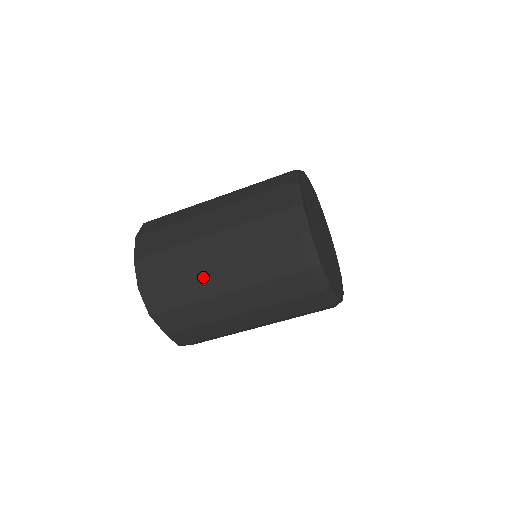
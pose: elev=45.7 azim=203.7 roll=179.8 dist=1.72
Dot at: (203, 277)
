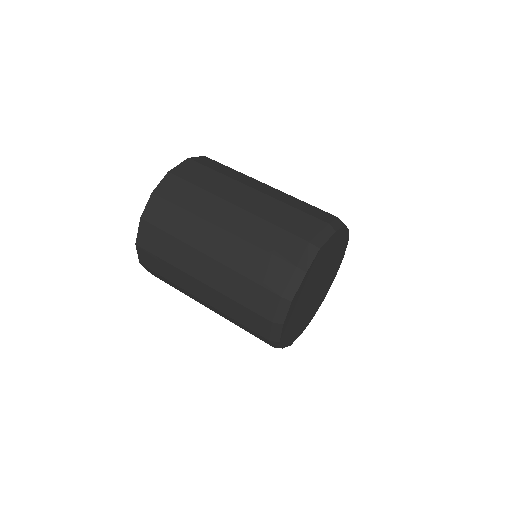
Dot at: (187, 279)
